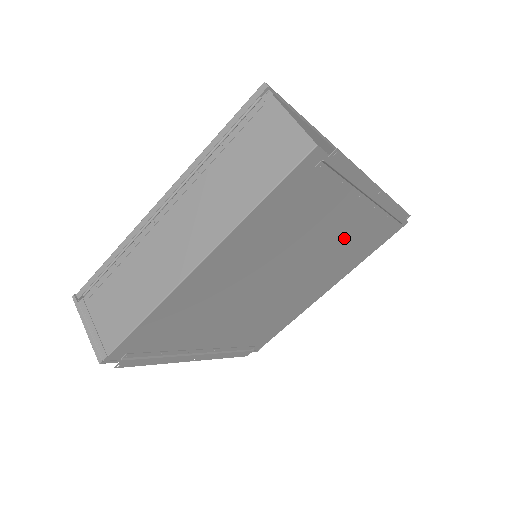
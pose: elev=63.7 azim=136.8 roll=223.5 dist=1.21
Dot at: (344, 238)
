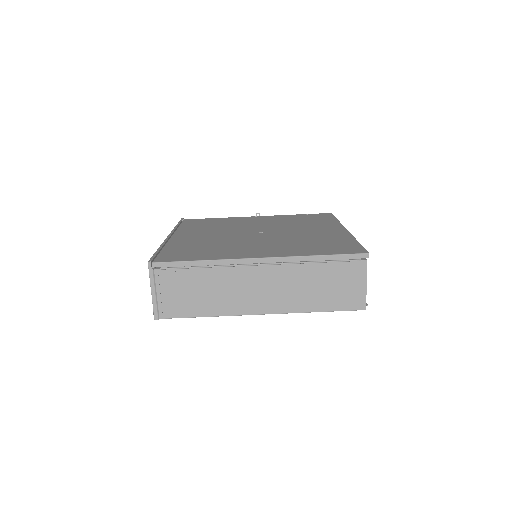
Dot at: occluded
